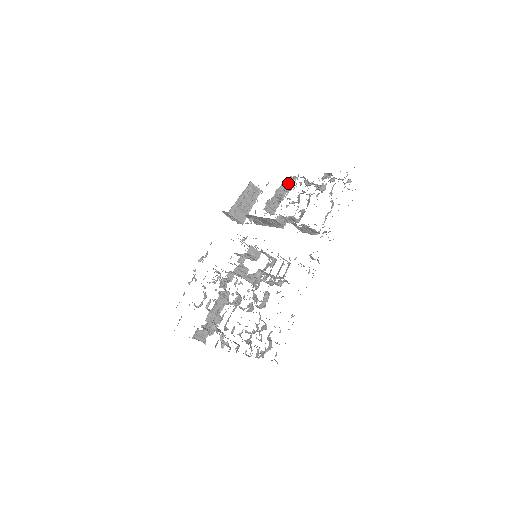
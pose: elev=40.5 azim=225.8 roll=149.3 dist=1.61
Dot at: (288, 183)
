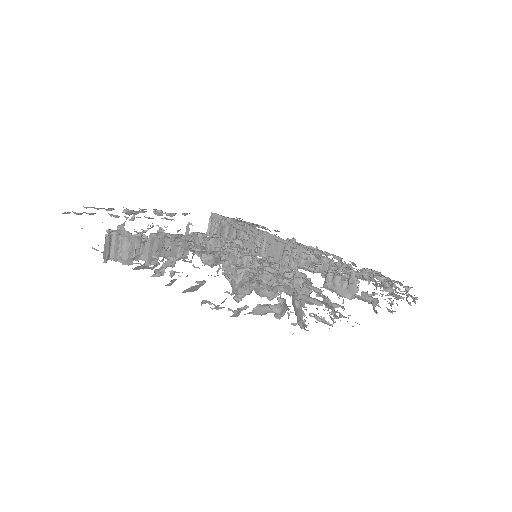
Dot at: (317, 250)
